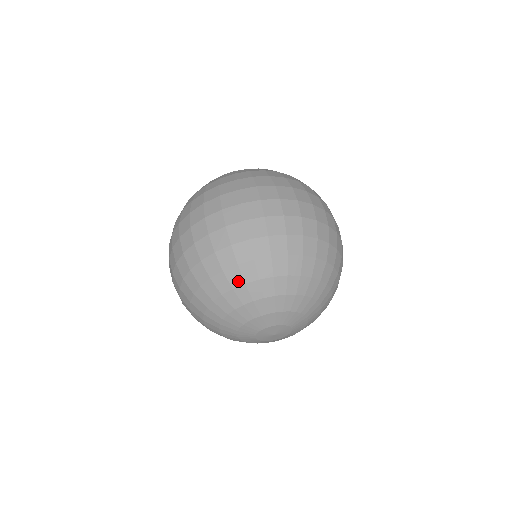
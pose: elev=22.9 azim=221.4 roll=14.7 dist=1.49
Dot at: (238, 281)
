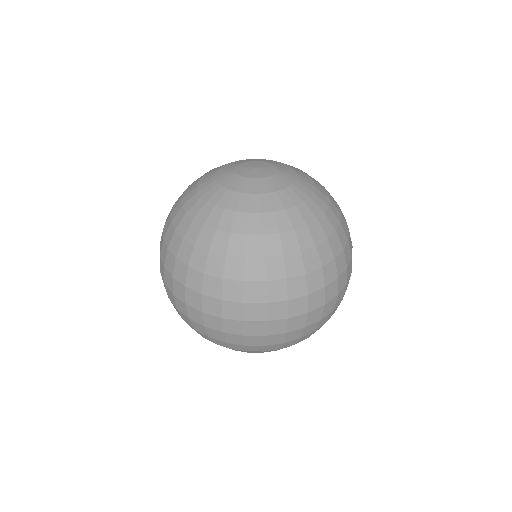
Dot at: occluded
